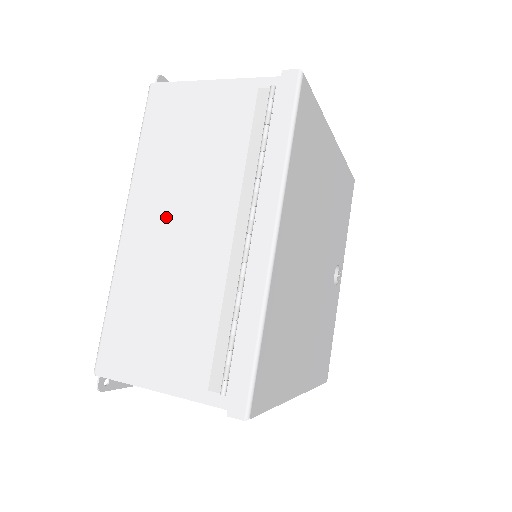
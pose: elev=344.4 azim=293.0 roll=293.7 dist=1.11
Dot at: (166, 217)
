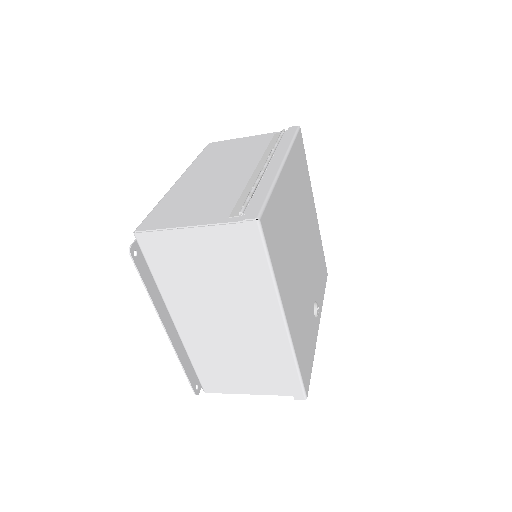
Dot at: (210, 172)
